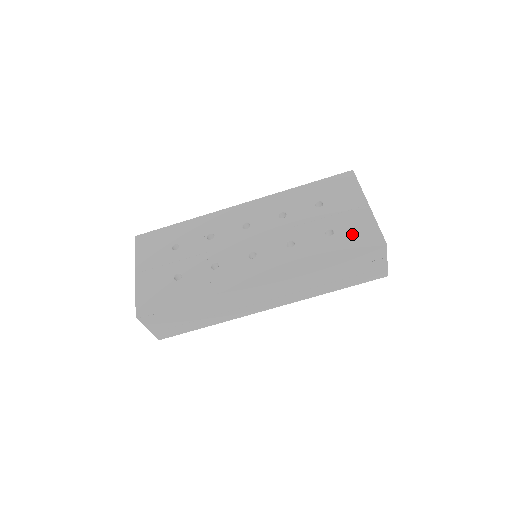
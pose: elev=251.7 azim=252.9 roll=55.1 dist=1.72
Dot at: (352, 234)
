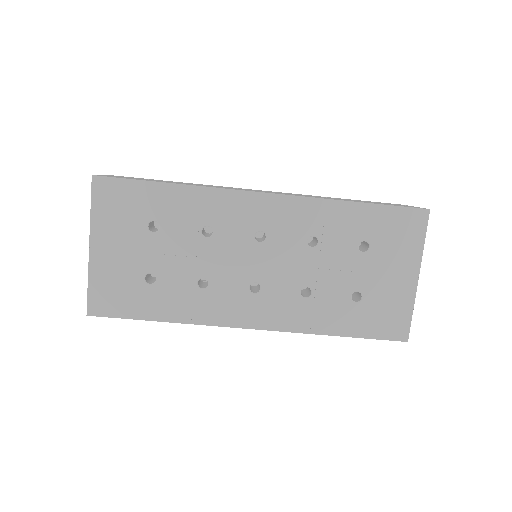
Dot at: (380, 312)
